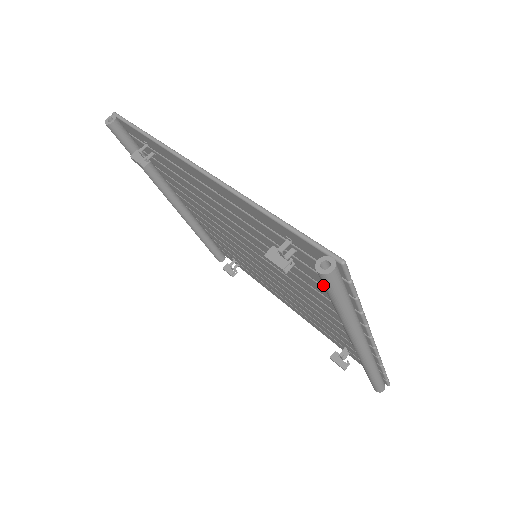
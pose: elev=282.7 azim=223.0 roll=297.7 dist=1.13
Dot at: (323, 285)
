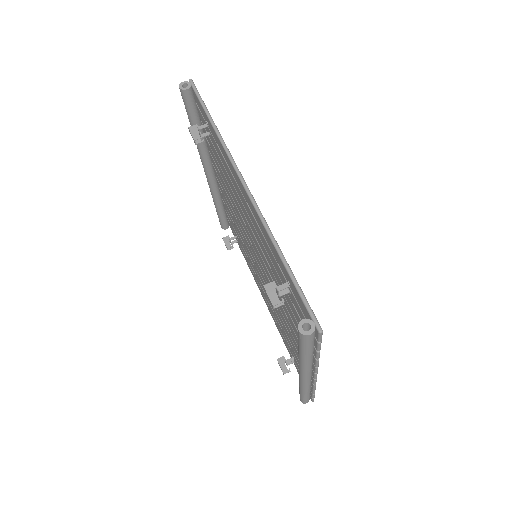
Dot at: (298, 323)
